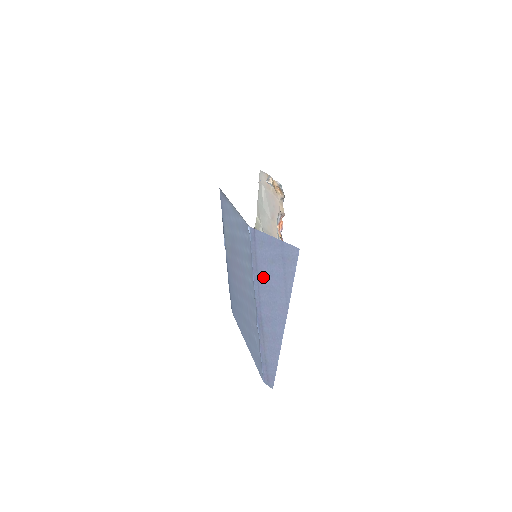
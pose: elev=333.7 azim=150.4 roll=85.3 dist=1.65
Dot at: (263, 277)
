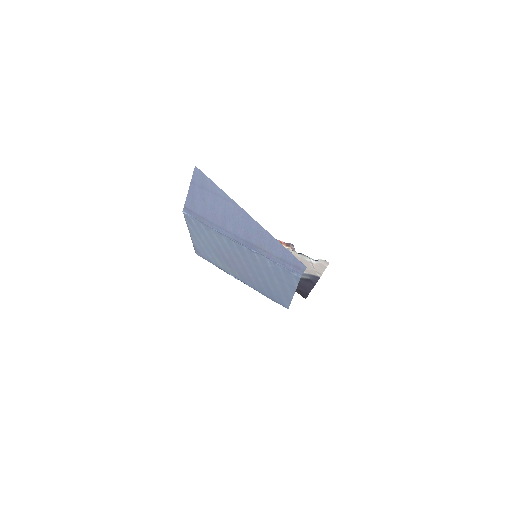
Dot at: (215, 219)
